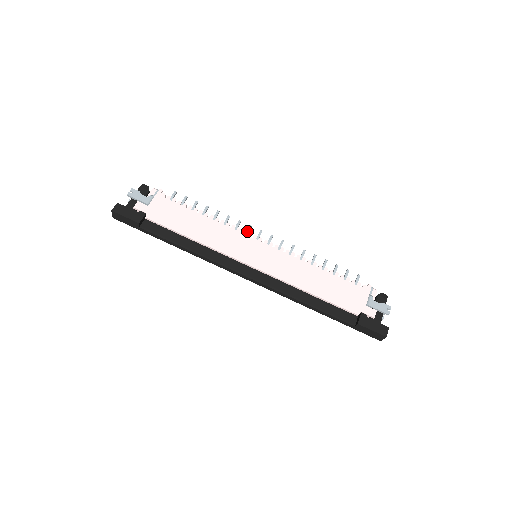
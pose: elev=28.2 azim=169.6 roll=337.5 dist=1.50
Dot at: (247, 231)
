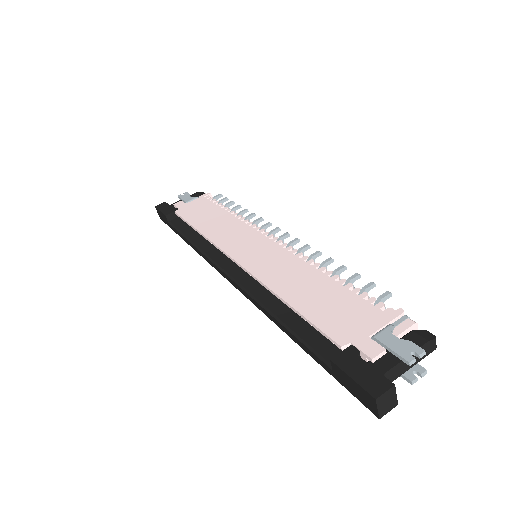
Dot at: (261, 227)
